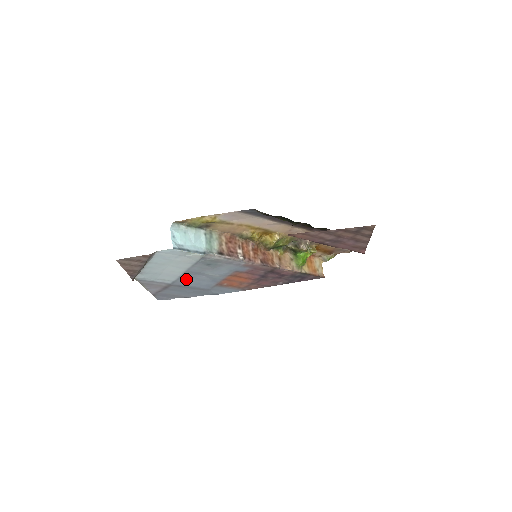
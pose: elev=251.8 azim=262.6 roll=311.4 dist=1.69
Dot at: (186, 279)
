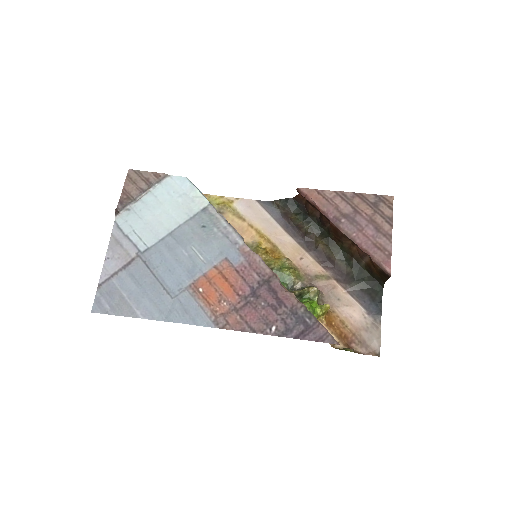
Dot at: (163, 251)
